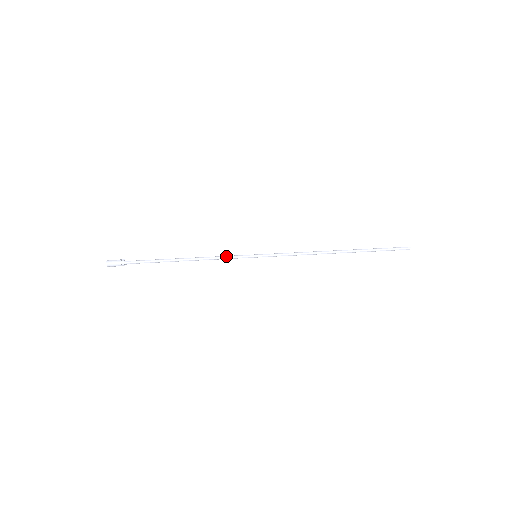
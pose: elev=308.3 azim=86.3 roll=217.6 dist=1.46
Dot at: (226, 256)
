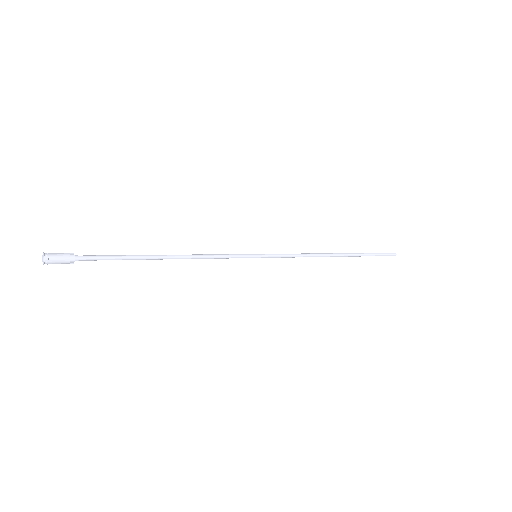
Dot at: (222, 254)
